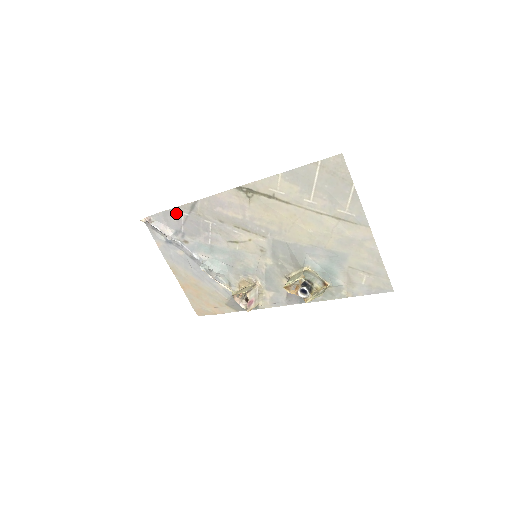
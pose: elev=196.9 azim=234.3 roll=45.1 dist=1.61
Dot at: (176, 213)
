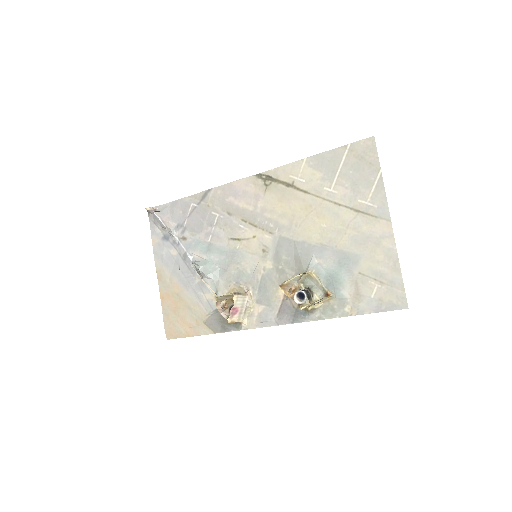
Dot at: (185, 204)
